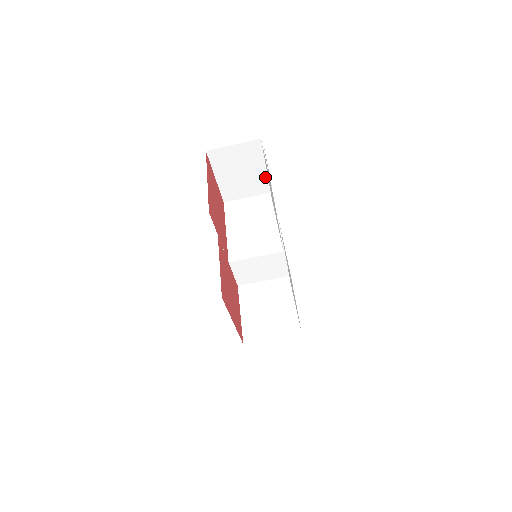
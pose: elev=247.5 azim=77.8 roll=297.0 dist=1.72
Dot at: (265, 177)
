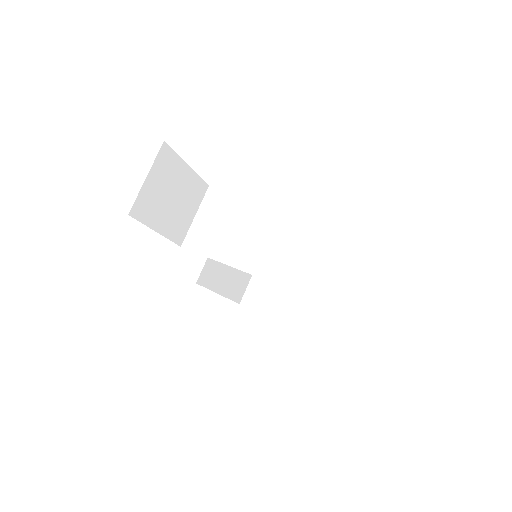
Dot at: (194, 178)
